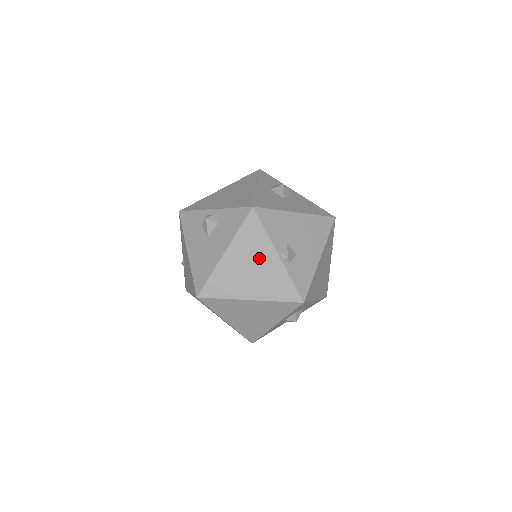
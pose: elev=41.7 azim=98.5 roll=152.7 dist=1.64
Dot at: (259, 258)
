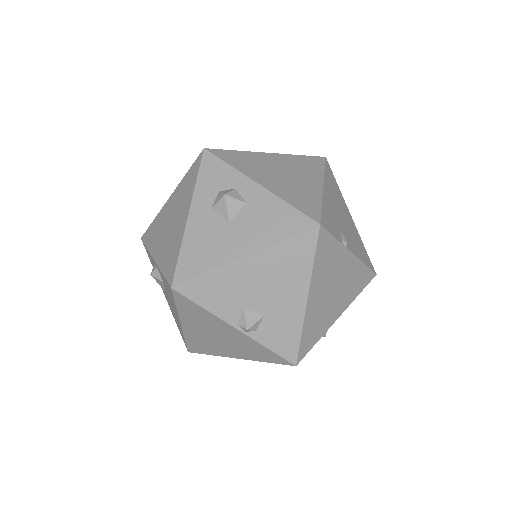
Dot at: (218, 330)
